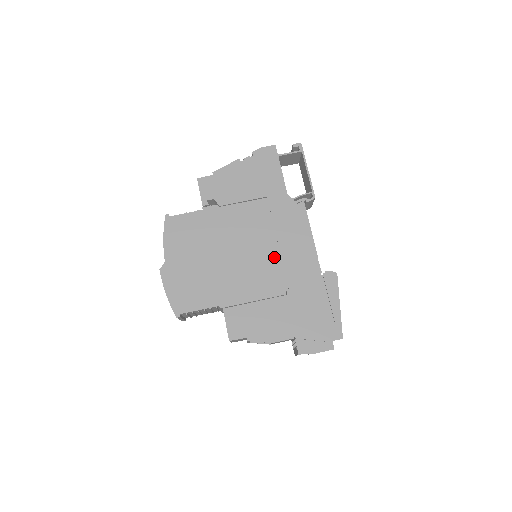
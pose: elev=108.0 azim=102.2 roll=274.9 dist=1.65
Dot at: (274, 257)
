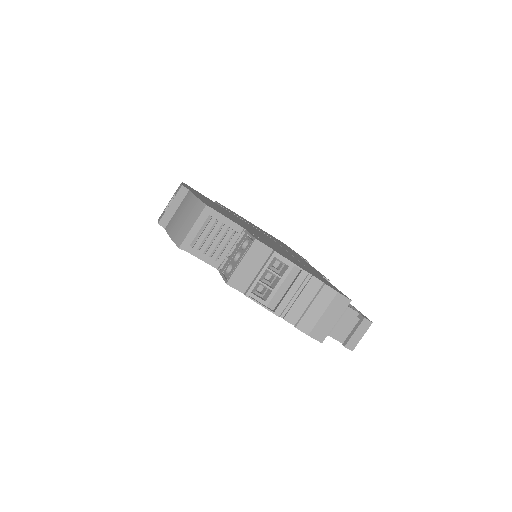
Dot at: occluded
